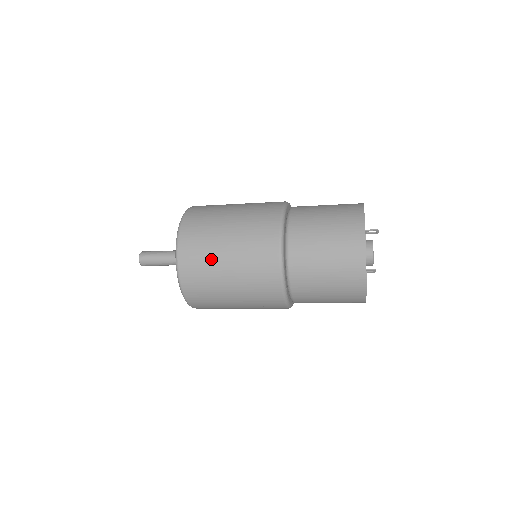
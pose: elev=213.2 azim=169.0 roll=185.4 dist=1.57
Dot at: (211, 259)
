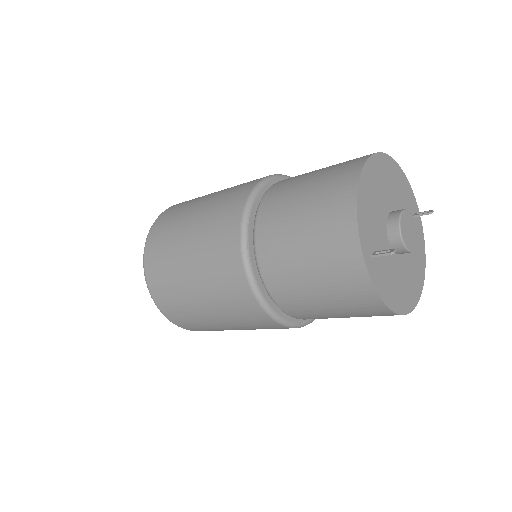
Dot at: (201, 321)
